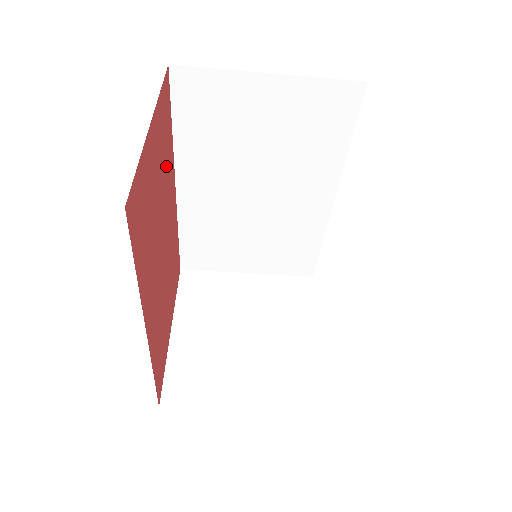
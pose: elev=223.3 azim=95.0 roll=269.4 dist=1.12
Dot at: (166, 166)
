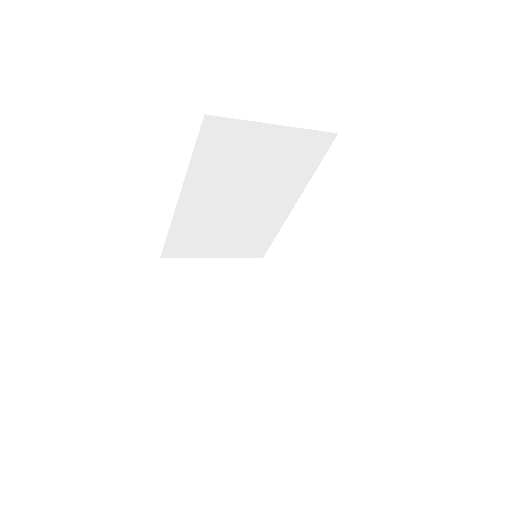
Dot at: occluded
